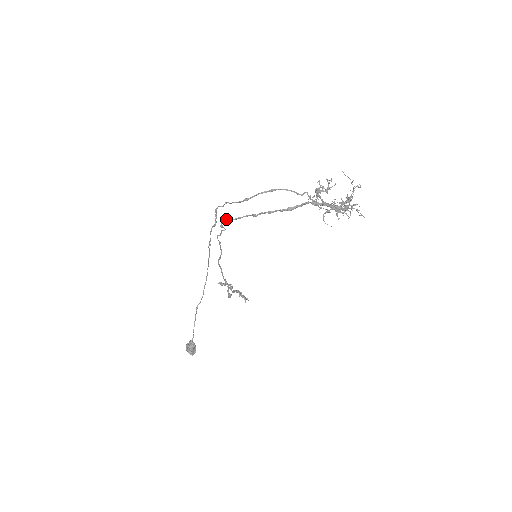
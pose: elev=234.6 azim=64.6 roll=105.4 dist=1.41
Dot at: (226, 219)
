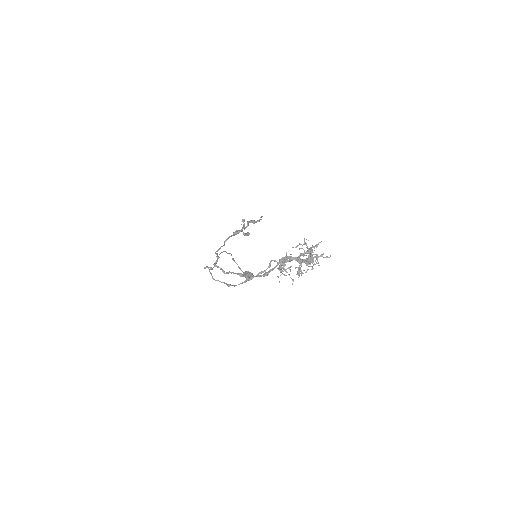
Dot at: (217, 267)
